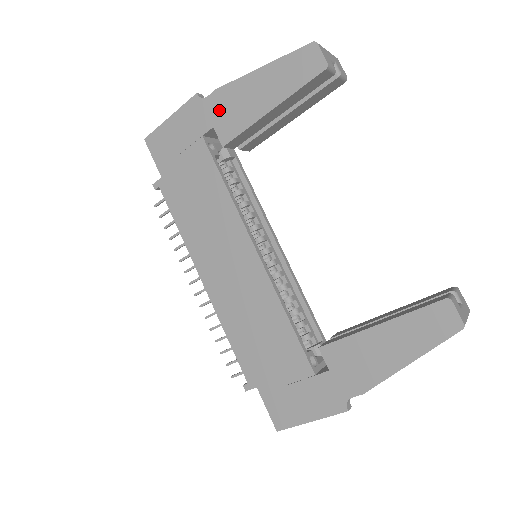
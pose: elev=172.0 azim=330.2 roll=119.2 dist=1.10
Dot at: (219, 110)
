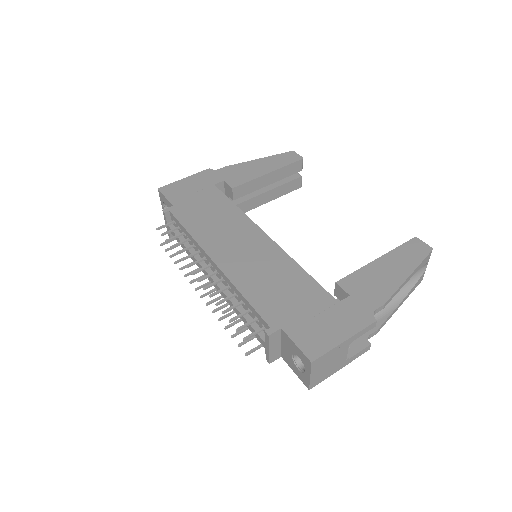
Dot at: (229, 174)
